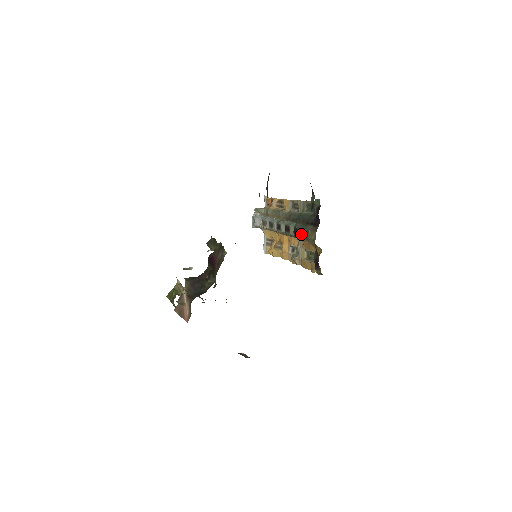
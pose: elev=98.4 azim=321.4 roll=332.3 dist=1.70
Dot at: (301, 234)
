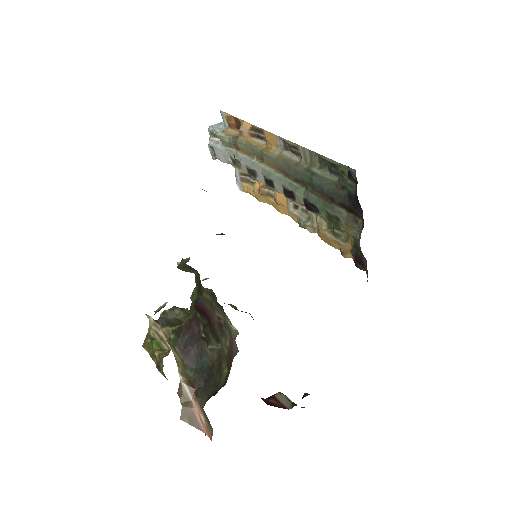
Dot at: (323, 216)
